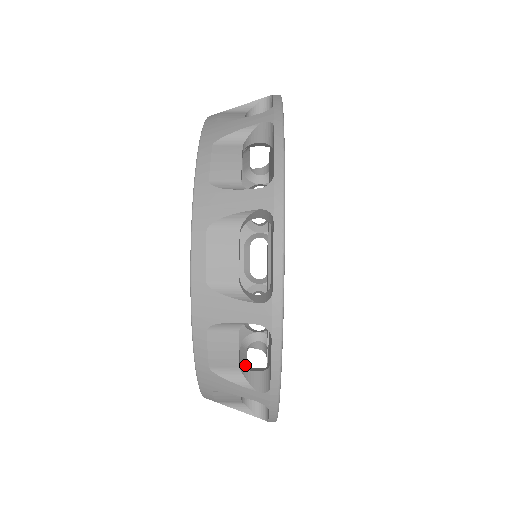
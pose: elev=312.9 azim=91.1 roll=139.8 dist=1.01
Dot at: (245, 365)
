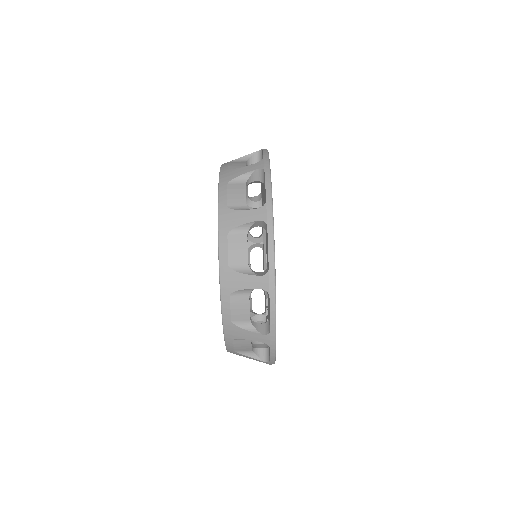
Dot at: occluded
